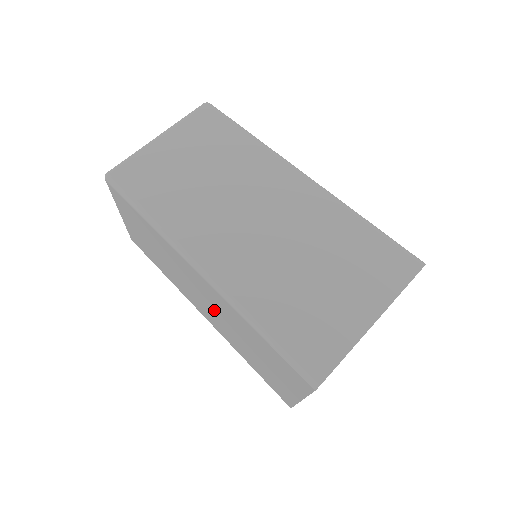
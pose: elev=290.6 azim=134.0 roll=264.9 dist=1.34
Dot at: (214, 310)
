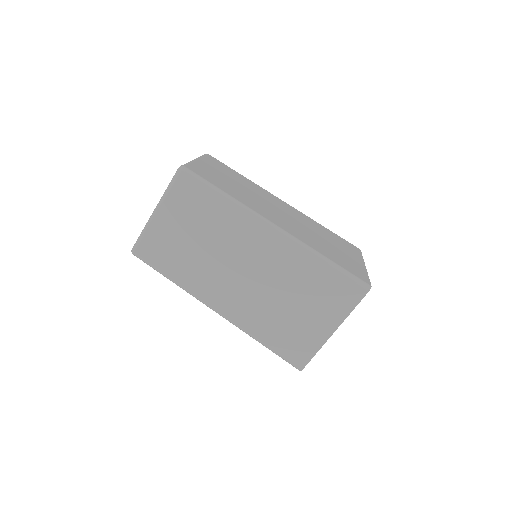
Dot at: occluded
